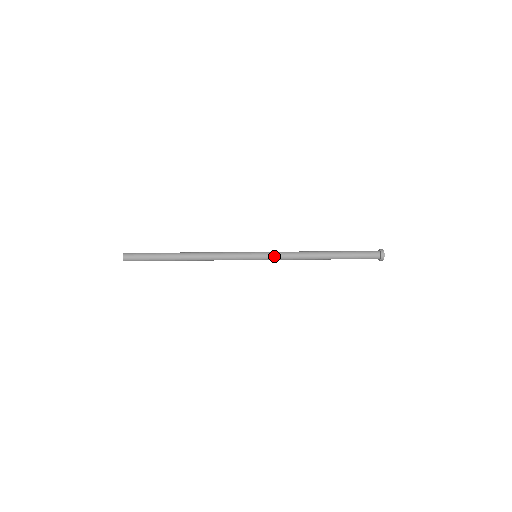
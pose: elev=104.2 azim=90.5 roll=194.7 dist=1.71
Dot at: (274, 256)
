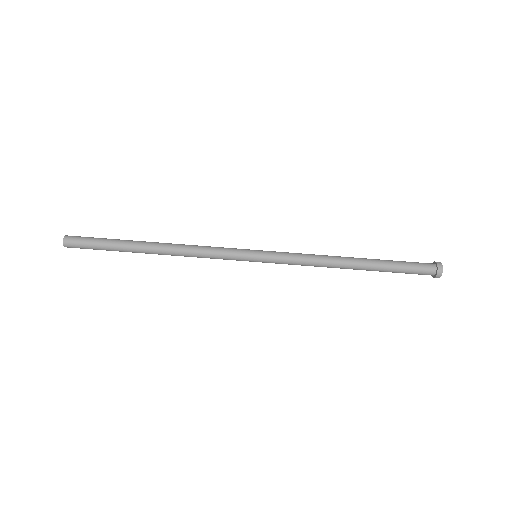
Dot at: (282, 254)
